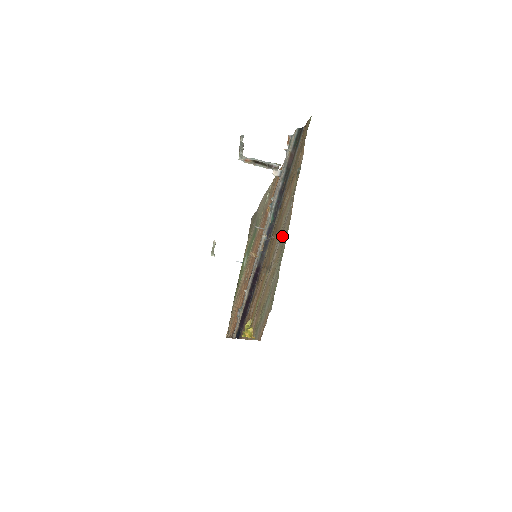
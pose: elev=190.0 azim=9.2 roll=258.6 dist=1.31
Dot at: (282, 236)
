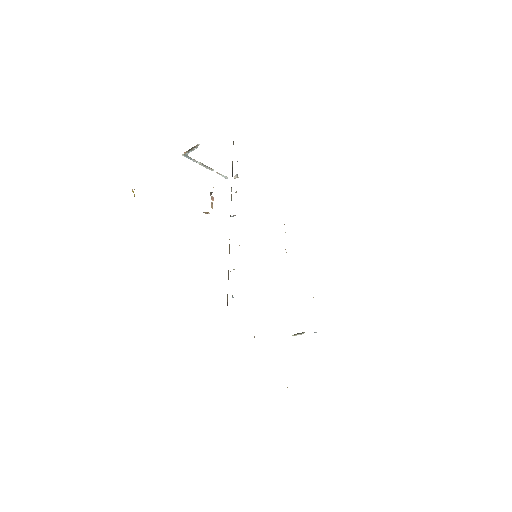
Dot at: occluded
